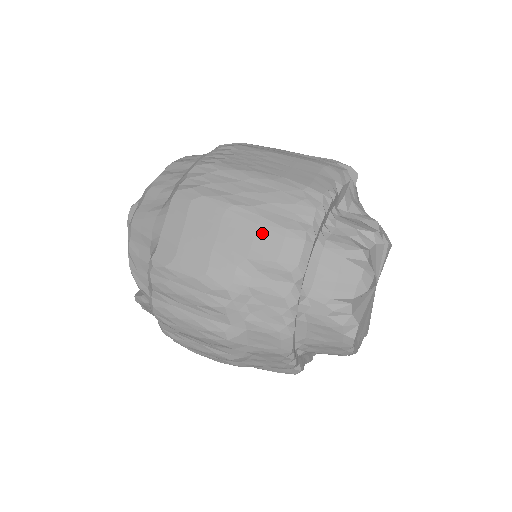
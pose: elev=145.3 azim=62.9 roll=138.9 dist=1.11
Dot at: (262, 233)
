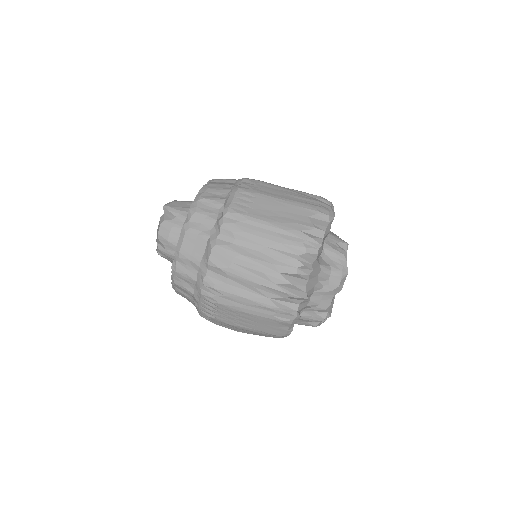
Dot at: occluded
